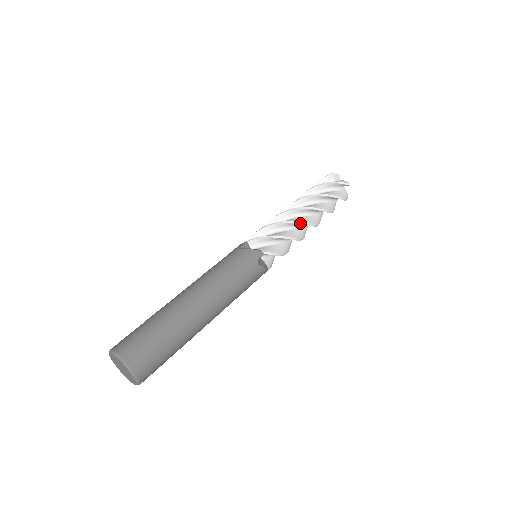
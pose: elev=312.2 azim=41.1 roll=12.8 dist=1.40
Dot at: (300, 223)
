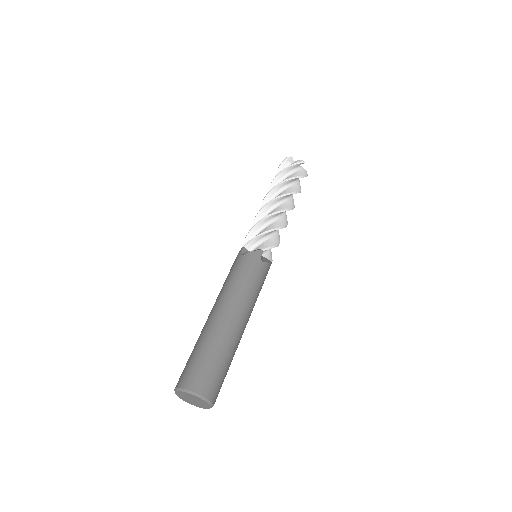
Dot at: occluded
